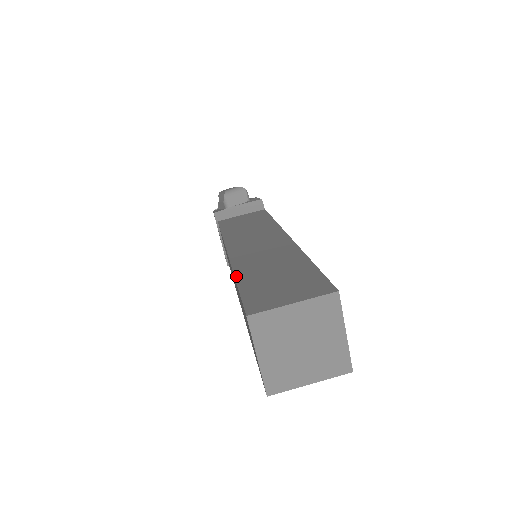
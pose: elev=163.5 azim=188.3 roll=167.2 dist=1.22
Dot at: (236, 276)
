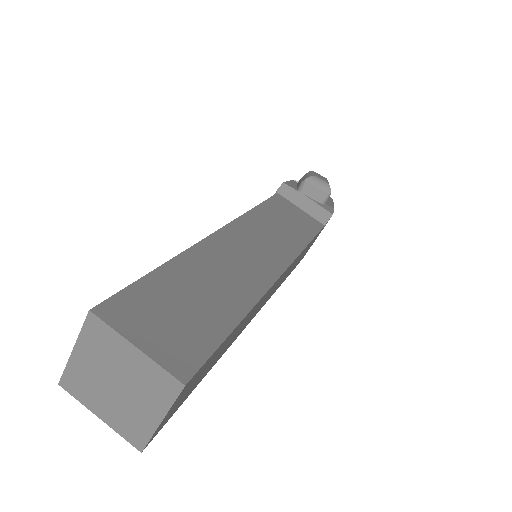
Dot at: (172, 260)
